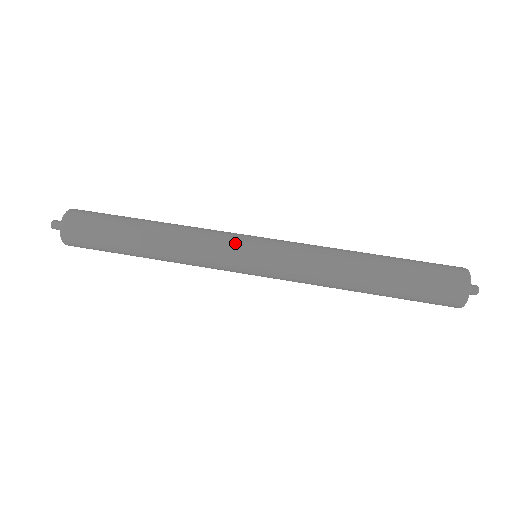
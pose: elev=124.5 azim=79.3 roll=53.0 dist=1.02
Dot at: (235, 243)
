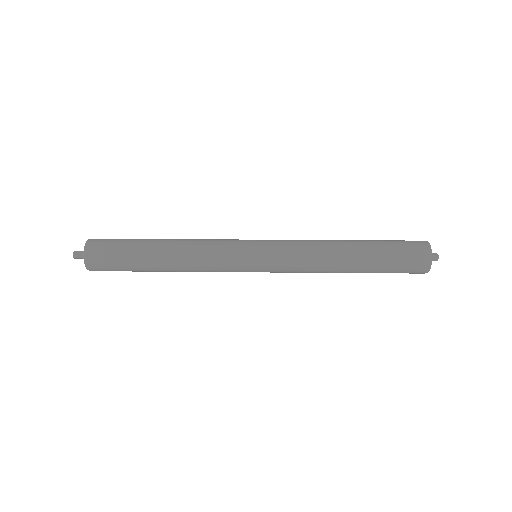
Dot at: (238, 242)
